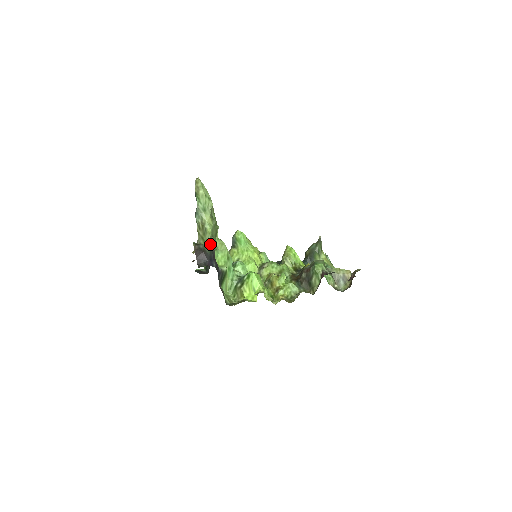
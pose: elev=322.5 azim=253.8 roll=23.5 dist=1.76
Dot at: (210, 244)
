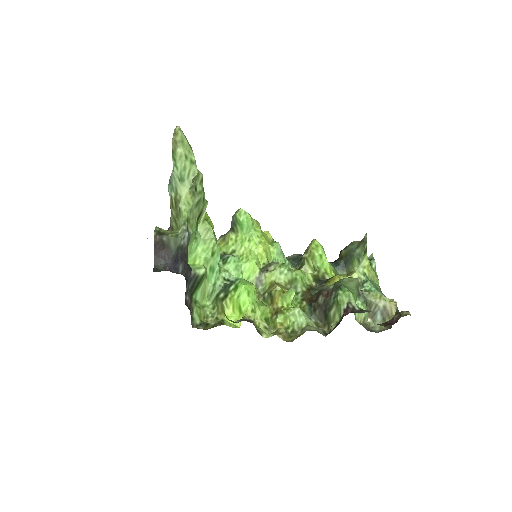
Dot at: (180, 236)
